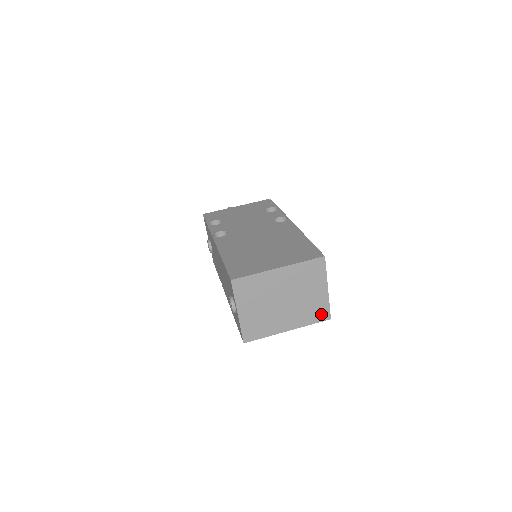
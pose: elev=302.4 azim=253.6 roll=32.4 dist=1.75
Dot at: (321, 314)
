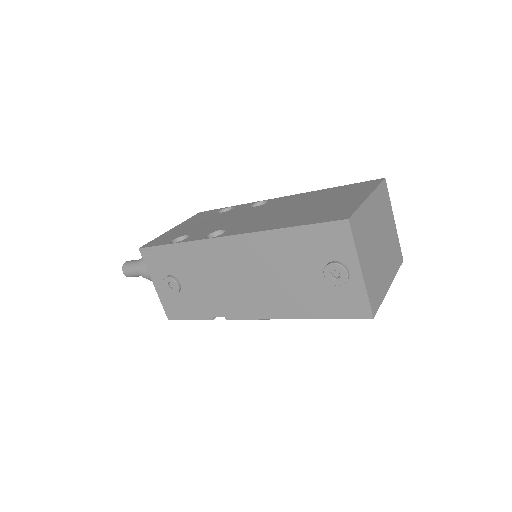
Dot at: (398, 256)
